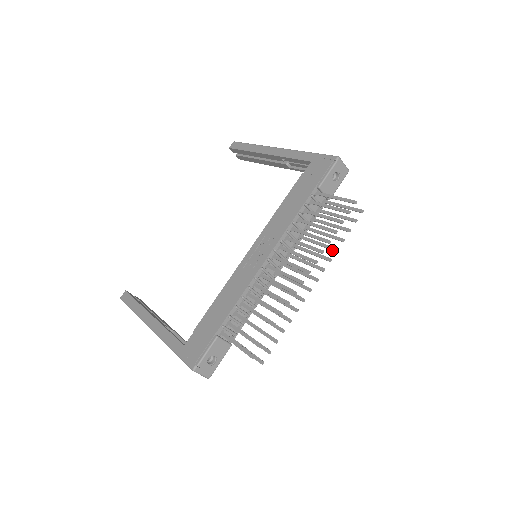
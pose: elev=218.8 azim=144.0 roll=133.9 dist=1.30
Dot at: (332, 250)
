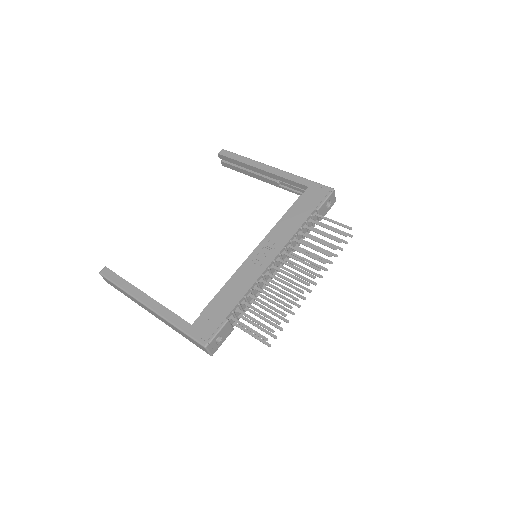
Dot at: (328, 262)
